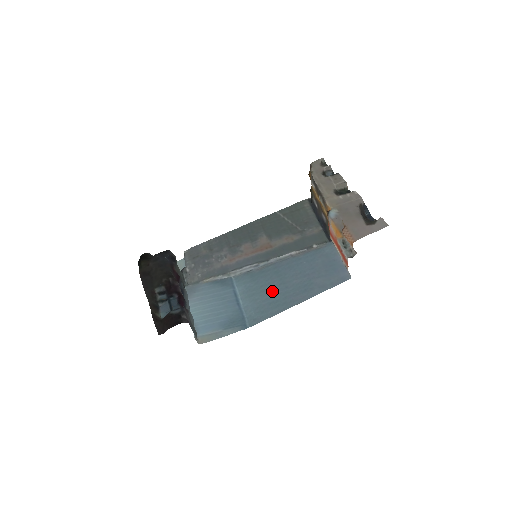
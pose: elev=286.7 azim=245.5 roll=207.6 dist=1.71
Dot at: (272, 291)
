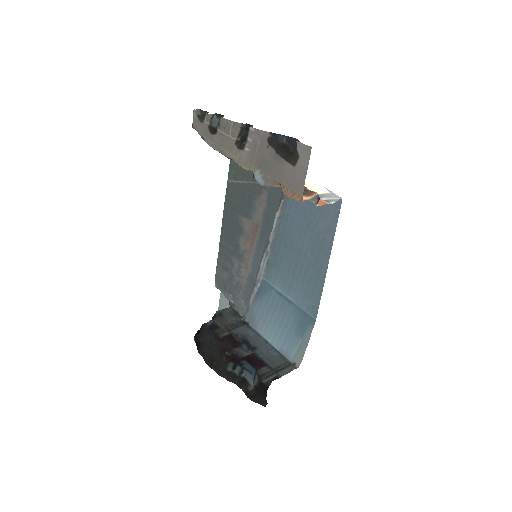
Dot at: (299, 269)
